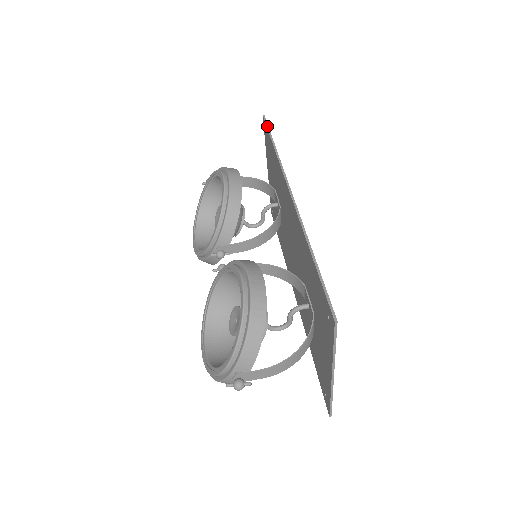
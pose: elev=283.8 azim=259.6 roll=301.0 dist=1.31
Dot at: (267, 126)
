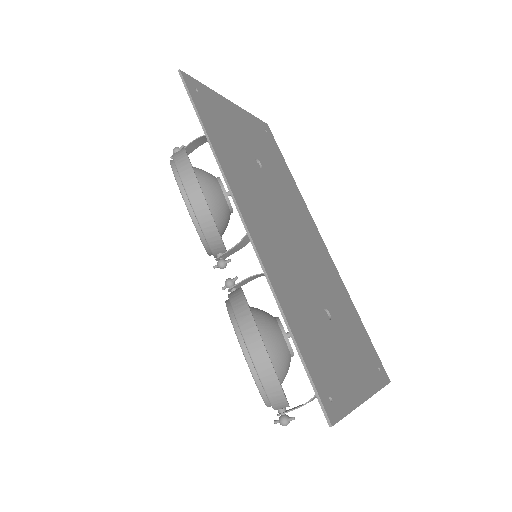
Dot at: (188, 95)
